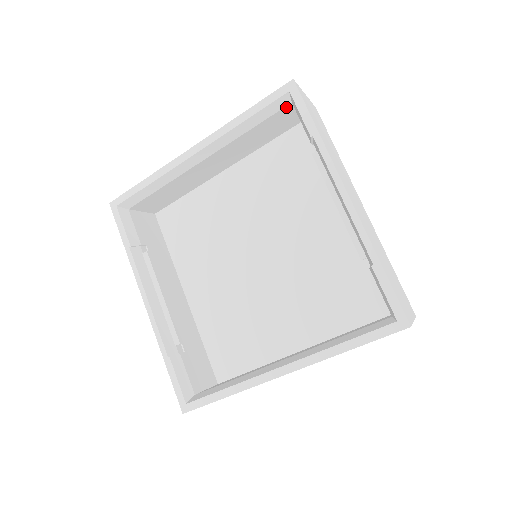
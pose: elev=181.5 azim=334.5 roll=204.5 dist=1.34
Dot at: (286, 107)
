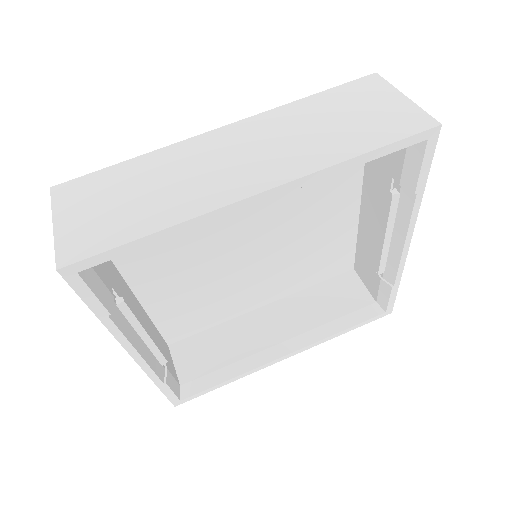
Dot at: occluded
